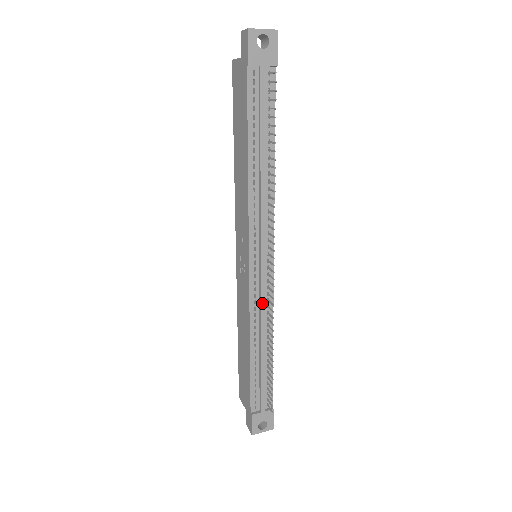
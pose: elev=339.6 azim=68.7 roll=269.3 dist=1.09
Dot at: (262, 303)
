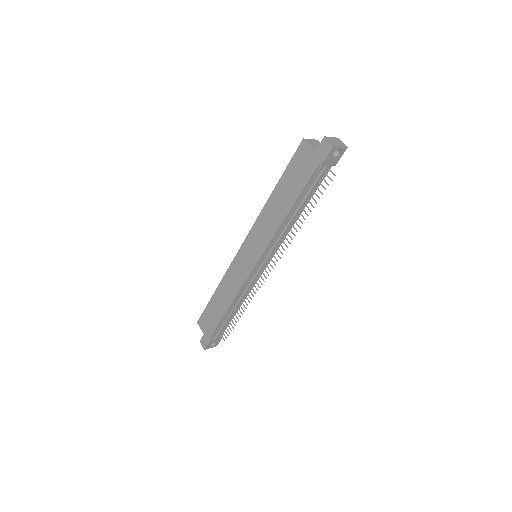
Dot at: (250, 286)
